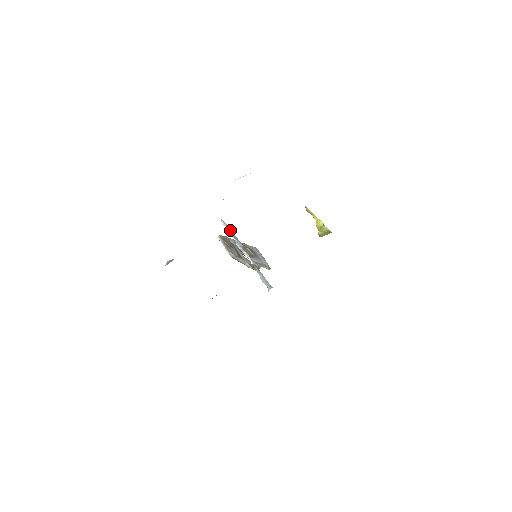
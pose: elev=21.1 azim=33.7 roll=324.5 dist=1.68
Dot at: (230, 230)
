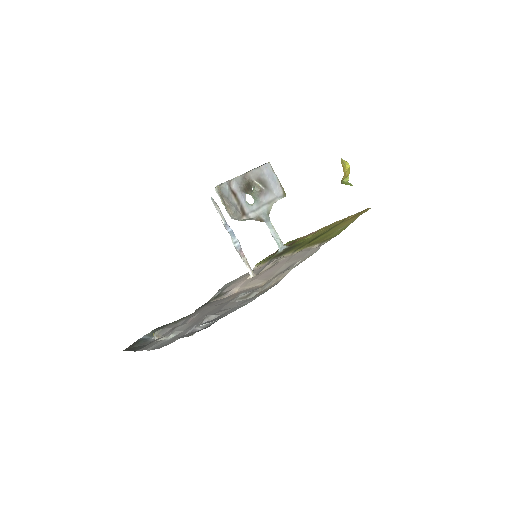
Dot at: (224, 219)
